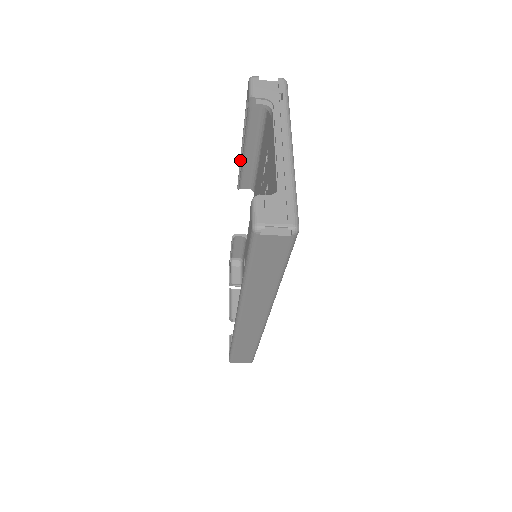
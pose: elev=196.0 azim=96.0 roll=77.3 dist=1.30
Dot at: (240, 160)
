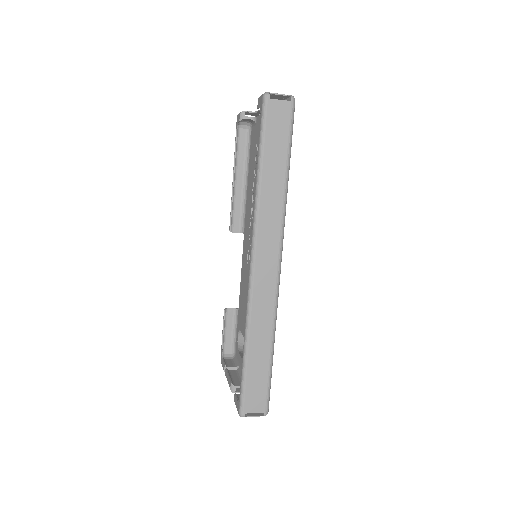
Dot at: (232, 194)
